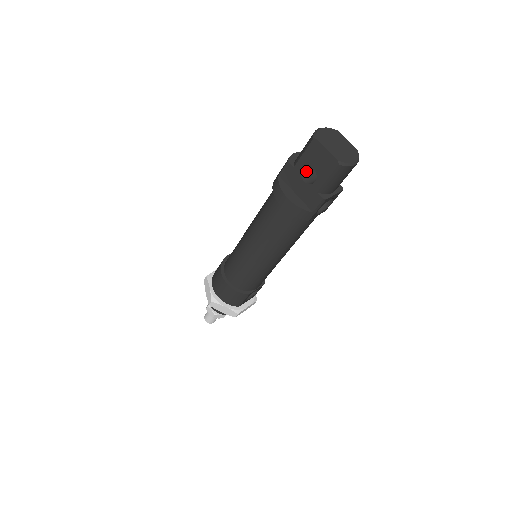
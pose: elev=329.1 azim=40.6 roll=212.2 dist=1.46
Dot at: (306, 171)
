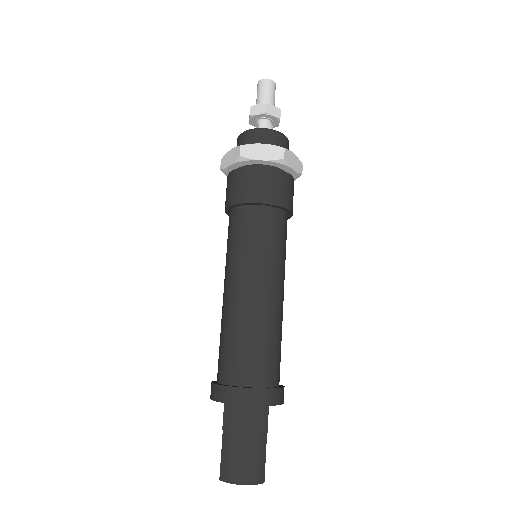
Dot at: occluded
